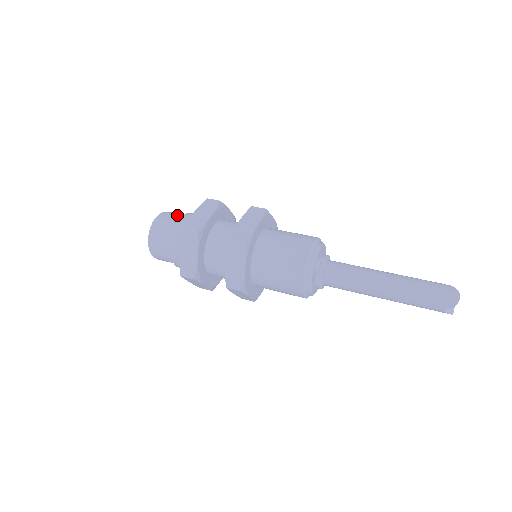
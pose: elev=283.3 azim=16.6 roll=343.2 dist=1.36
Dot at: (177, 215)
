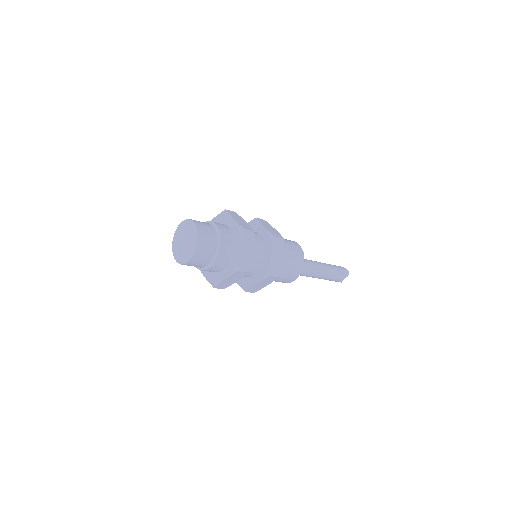
Dot at: (204, 222)
